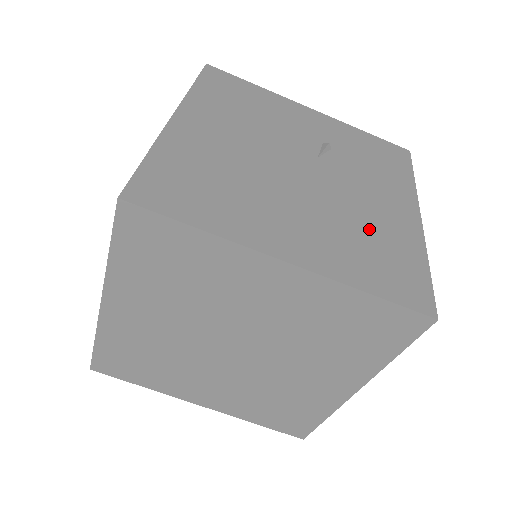
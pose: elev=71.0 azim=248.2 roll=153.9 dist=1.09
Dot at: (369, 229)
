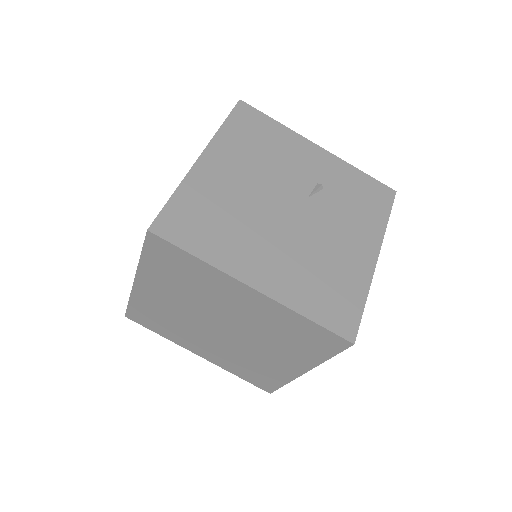
Dot at: (328, 266)
